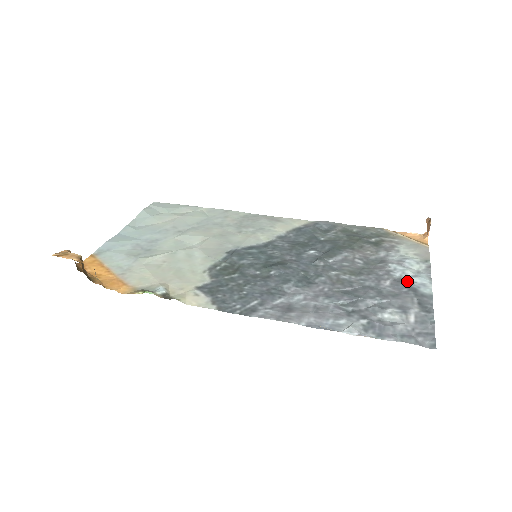
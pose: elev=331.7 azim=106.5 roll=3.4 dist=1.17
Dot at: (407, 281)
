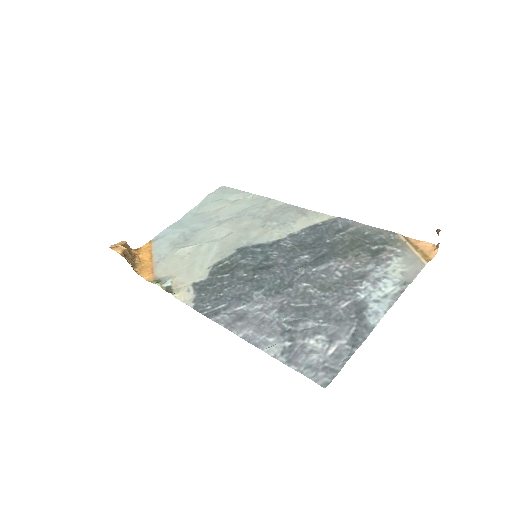
Dot at: (364, 306)
